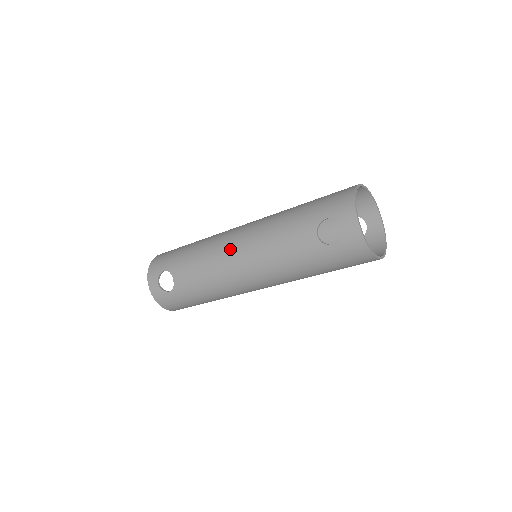
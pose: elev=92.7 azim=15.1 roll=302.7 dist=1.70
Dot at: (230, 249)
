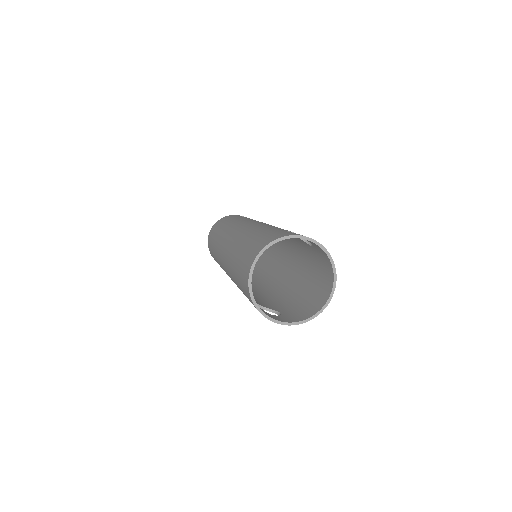
Dot at: occluded
